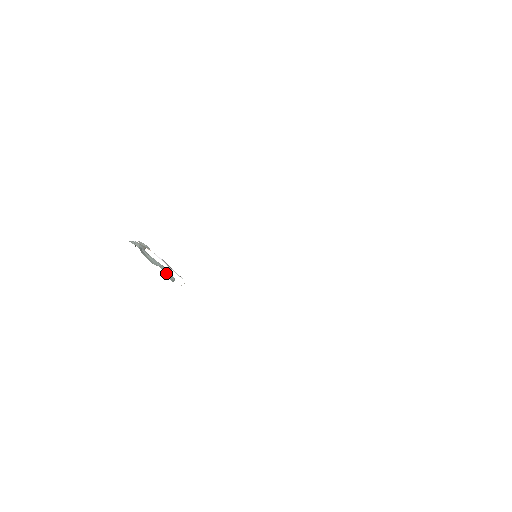
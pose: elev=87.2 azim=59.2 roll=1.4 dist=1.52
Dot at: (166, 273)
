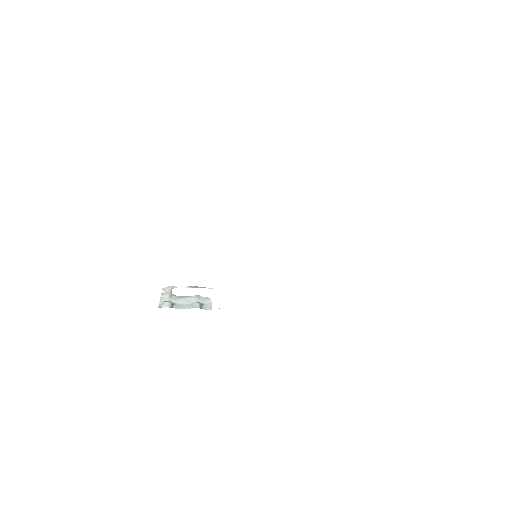
Dot at: (202, 305)
